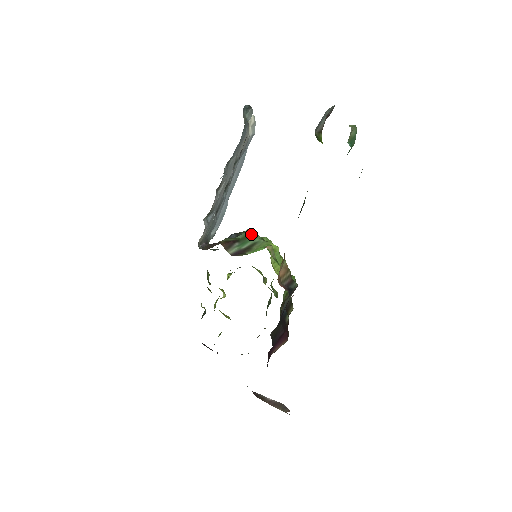
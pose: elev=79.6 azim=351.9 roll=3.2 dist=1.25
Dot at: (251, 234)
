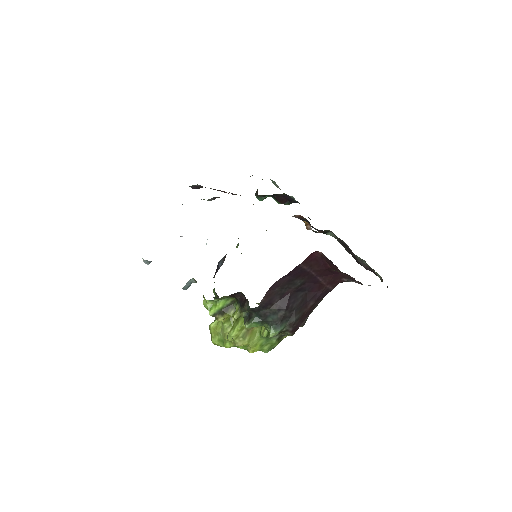
Dot at: occluded
